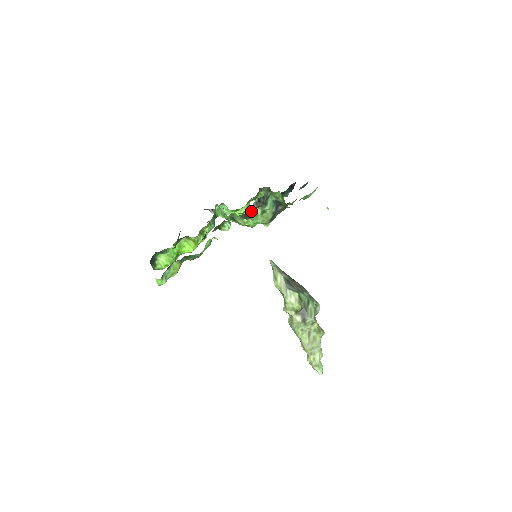
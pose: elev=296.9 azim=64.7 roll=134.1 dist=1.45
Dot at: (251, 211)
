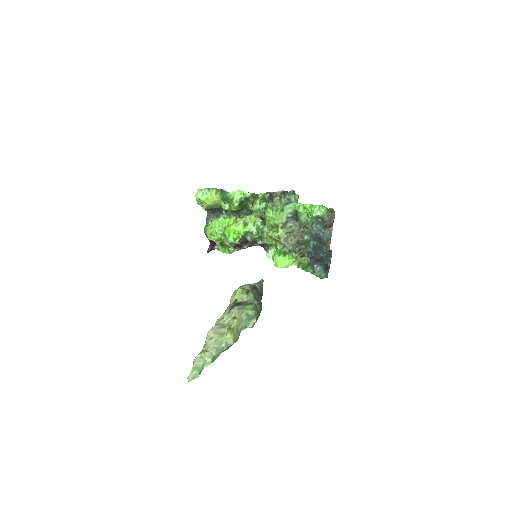
Dot at: (274, 195)
